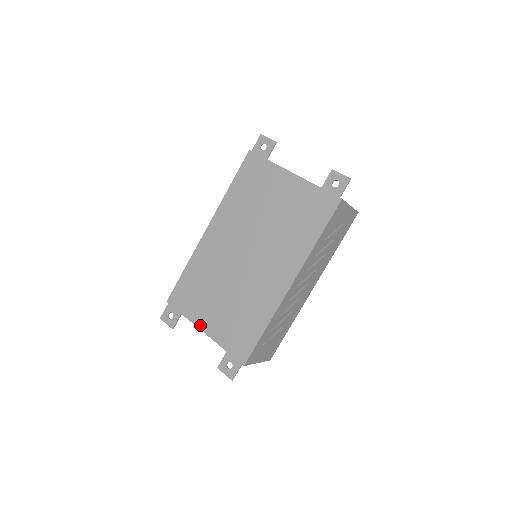
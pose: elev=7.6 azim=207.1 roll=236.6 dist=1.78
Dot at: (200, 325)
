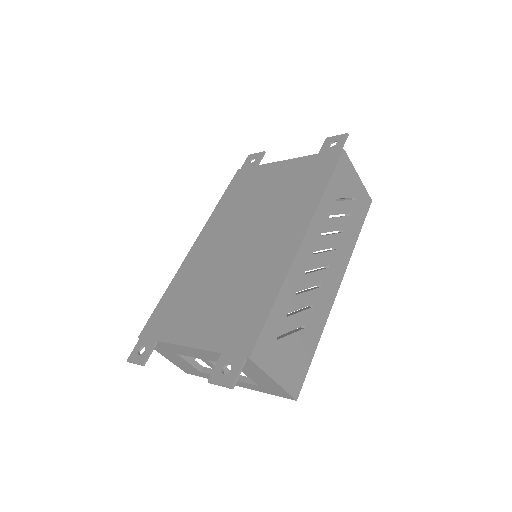
Dot at: (182, 340)
